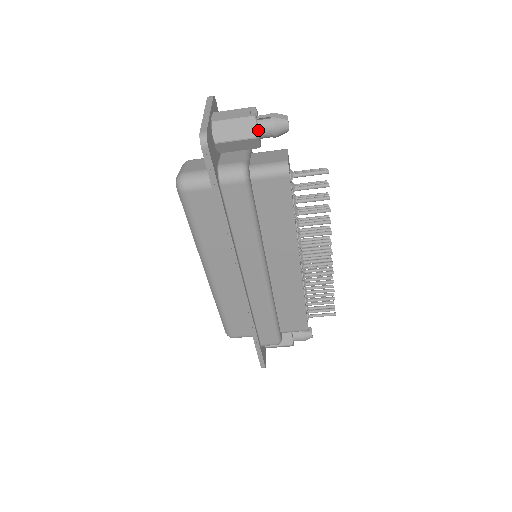
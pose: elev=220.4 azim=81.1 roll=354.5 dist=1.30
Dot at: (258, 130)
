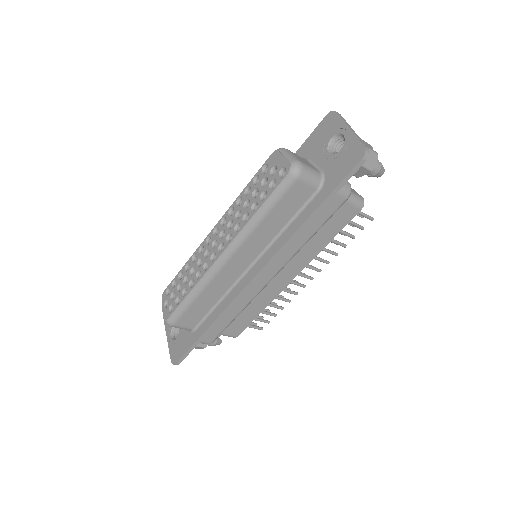
Dot at: occluded
